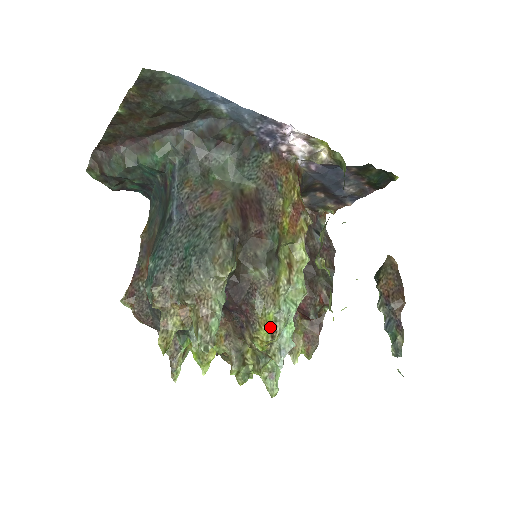
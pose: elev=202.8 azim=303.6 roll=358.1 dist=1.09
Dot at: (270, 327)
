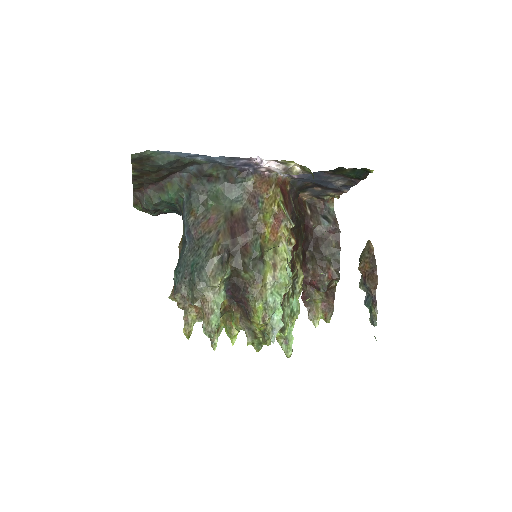
Dot at: (261, 314)
